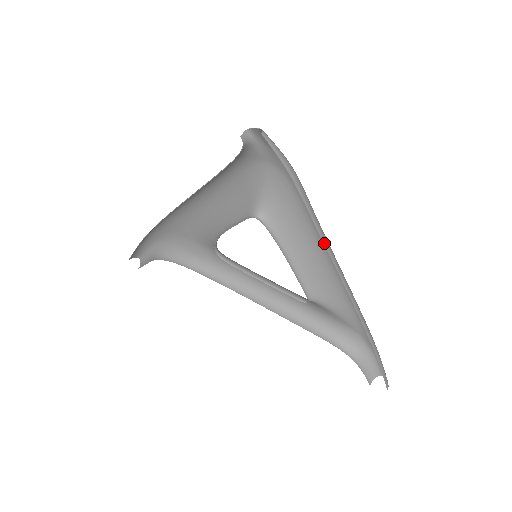
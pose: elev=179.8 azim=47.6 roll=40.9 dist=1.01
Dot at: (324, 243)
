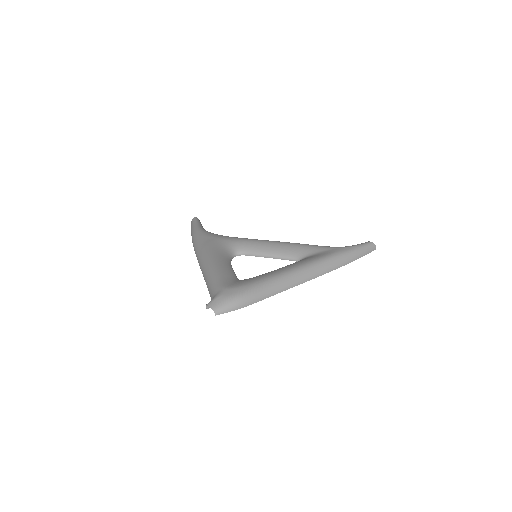
Dot at: (282, 291)
